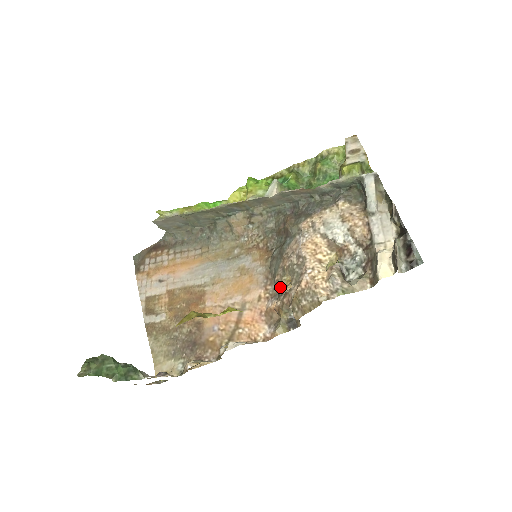
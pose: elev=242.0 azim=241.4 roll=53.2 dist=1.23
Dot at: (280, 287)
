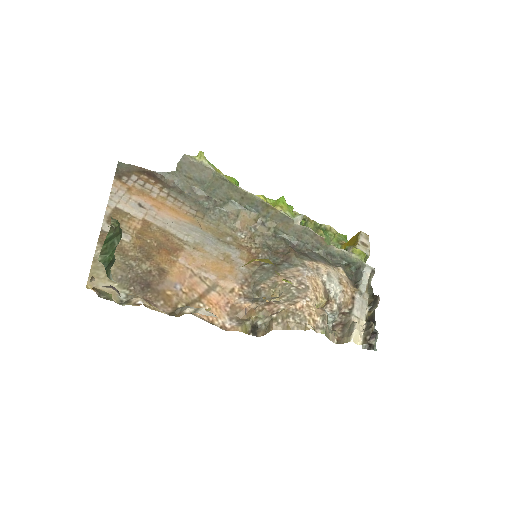
Dot at: (263, 294)
